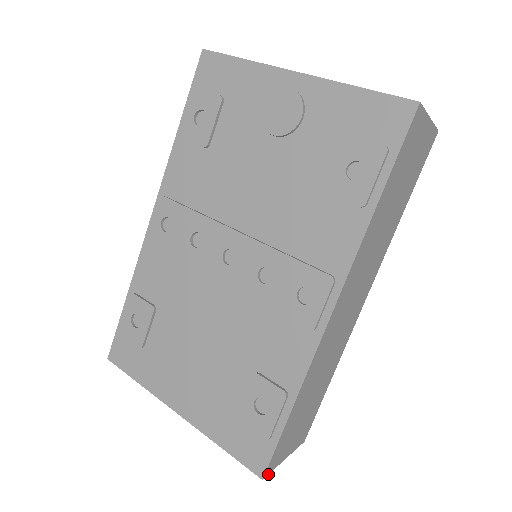
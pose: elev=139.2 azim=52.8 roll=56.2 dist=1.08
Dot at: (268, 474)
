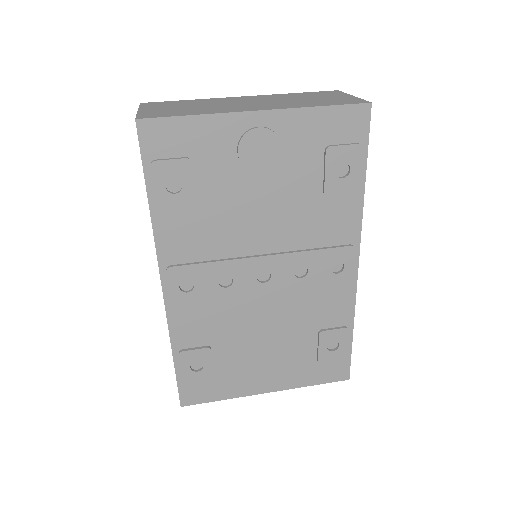
Dot at: occluded
